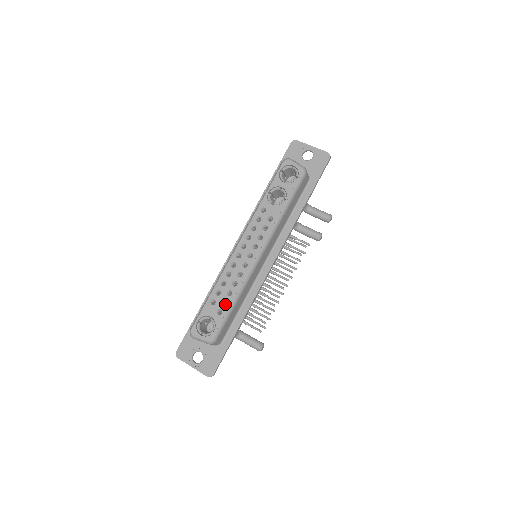
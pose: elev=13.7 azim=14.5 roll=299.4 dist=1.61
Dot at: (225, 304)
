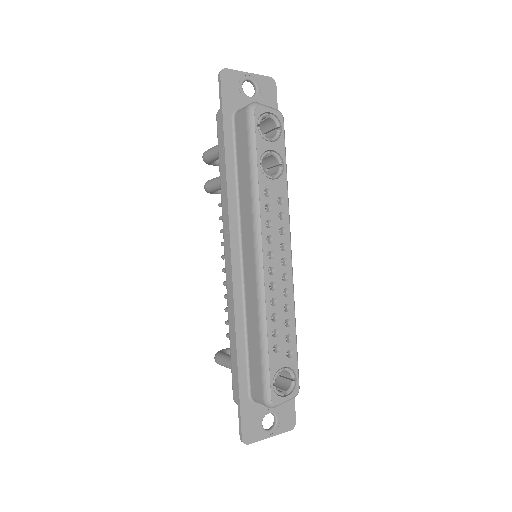
Dot at: occluded
